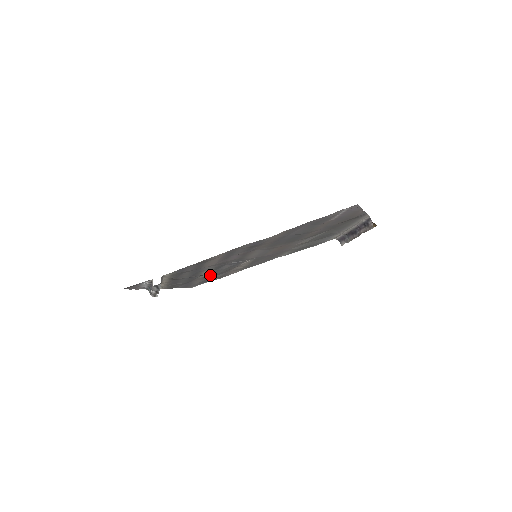
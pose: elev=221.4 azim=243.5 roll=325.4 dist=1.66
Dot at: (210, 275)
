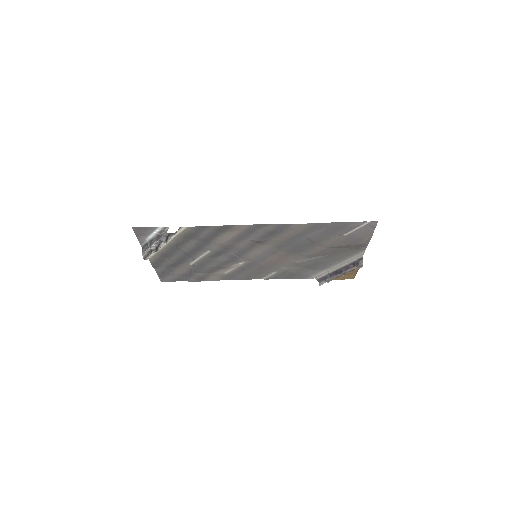
Dot at: (198, 266)
